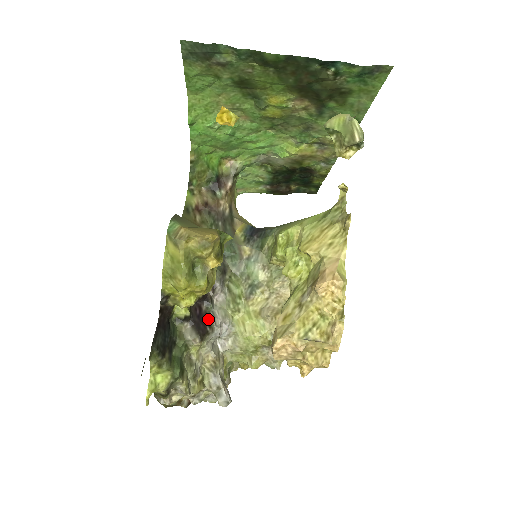
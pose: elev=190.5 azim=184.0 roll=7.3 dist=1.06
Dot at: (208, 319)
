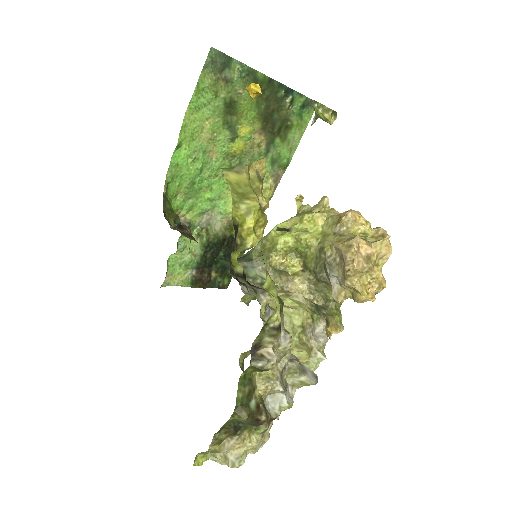
Dot at: occluded
